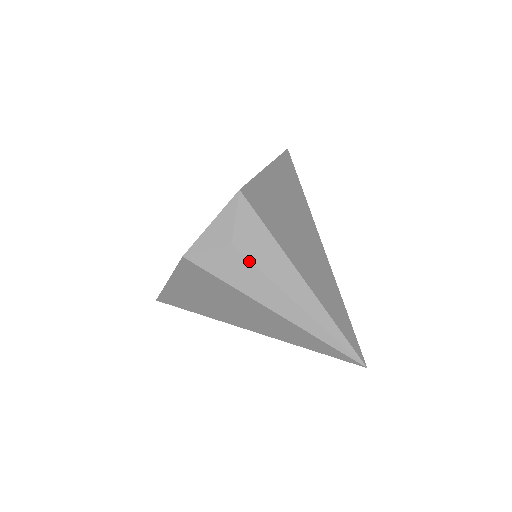
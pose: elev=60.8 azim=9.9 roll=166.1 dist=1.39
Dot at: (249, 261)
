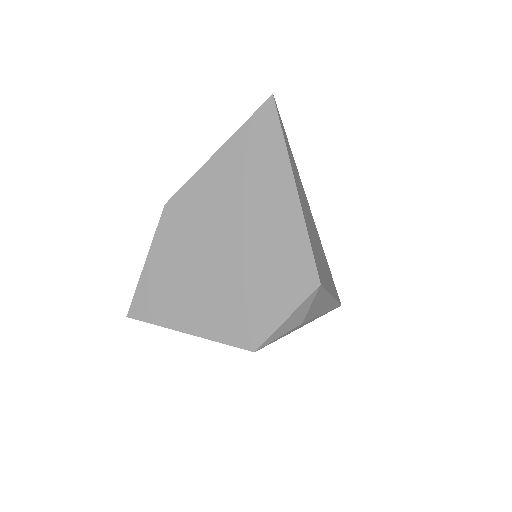
Dot at: occluded
